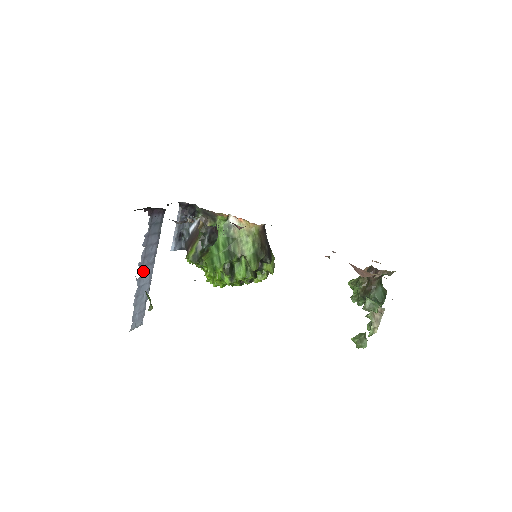
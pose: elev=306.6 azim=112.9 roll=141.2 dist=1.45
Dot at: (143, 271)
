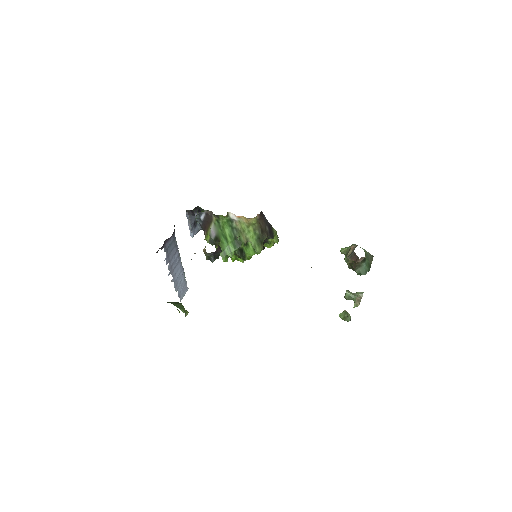
Dot at: (174, 272)
